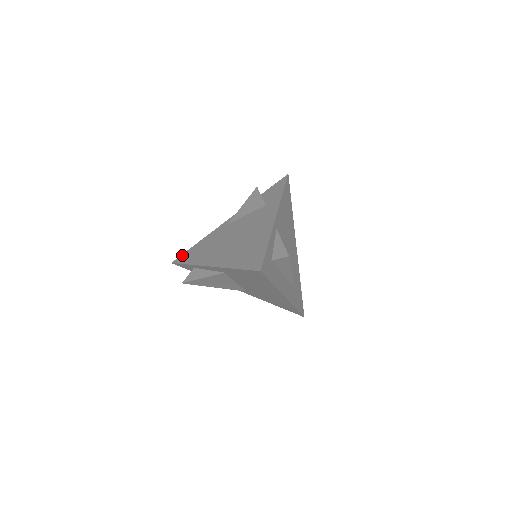
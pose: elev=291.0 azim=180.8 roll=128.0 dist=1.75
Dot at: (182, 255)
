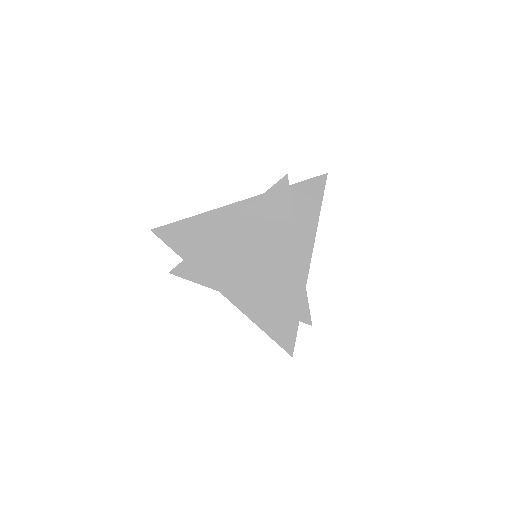
Dot at: (168, 227)
